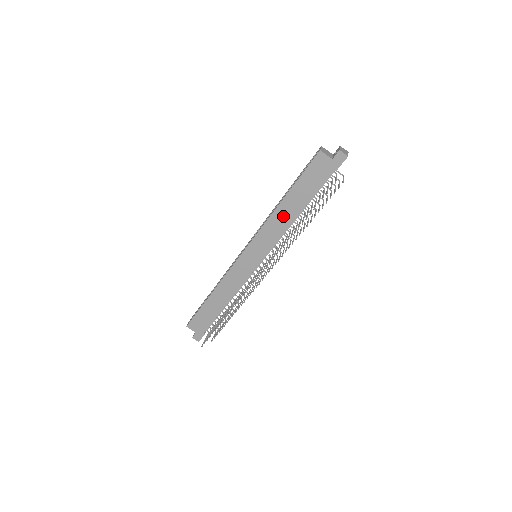
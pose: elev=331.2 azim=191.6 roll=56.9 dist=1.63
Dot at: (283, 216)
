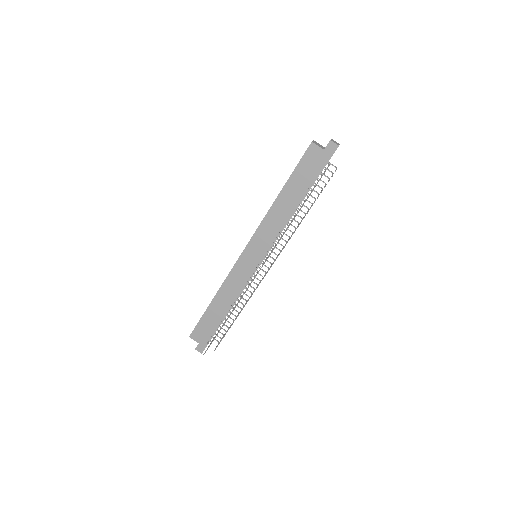
Dot at: (280, 211)
